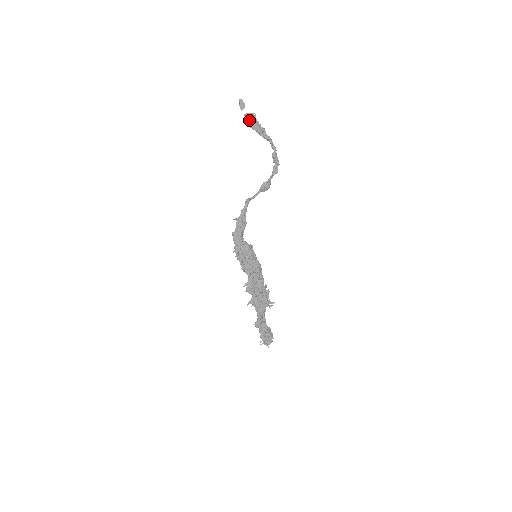
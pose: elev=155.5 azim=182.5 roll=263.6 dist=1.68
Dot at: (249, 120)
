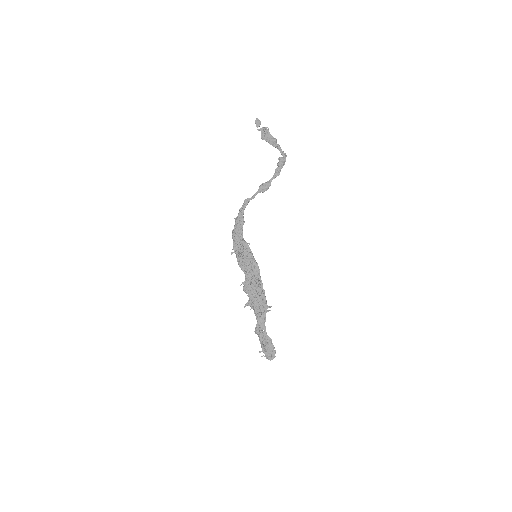
Dot at: (261, 133)
